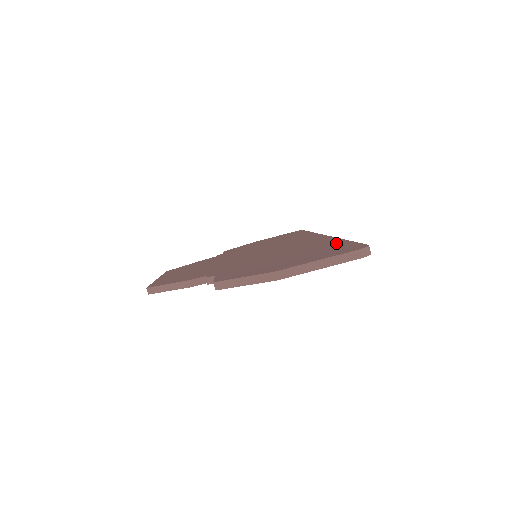
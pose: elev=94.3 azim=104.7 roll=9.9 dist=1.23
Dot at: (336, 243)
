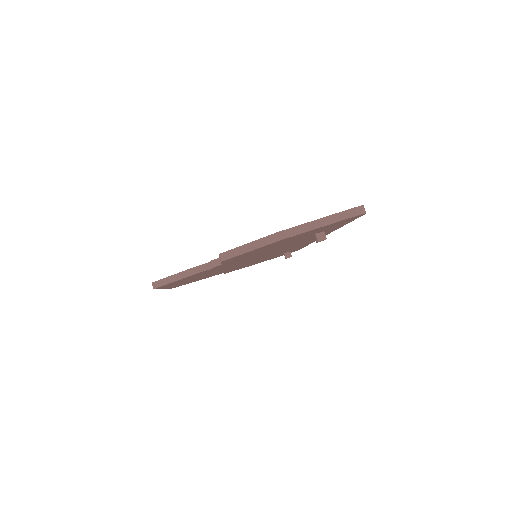
Dot at: occluded
